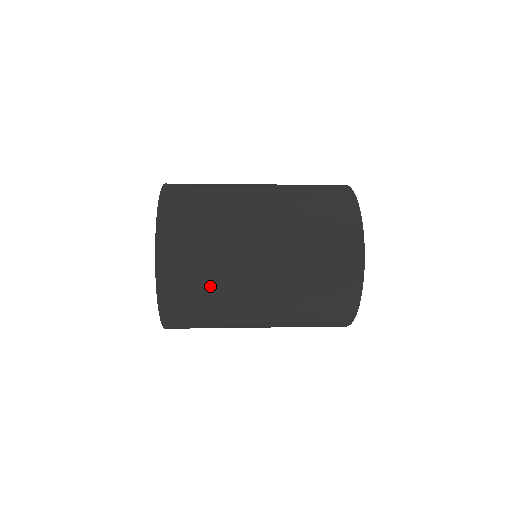
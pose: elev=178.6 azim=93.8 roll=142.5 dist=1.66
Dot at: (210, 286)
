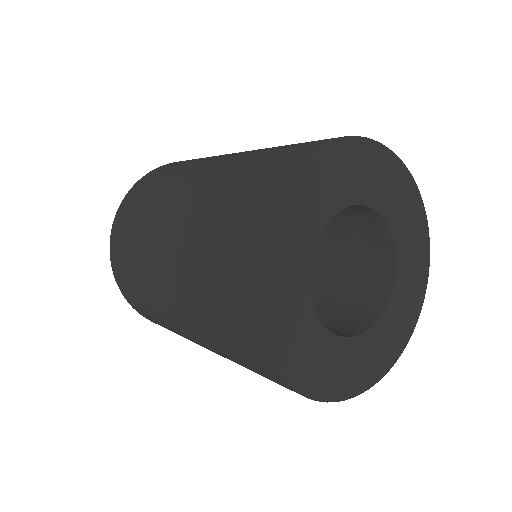
Dot at: (155, 190)
